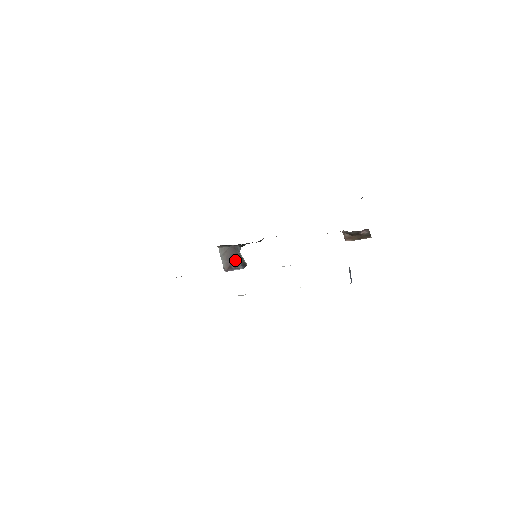
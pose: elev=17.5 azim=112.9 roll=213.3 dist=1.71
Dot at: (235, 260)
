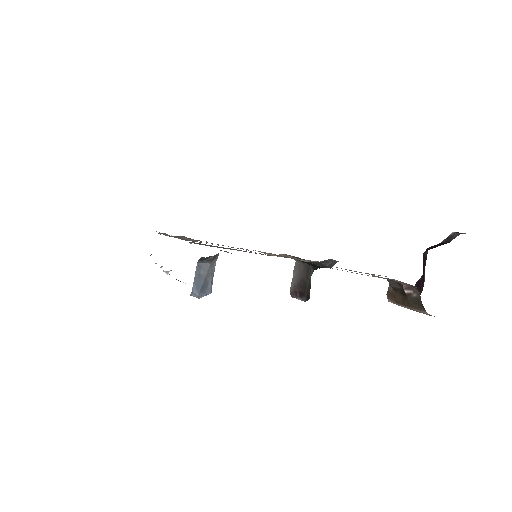
Dot at: (303, 286)
